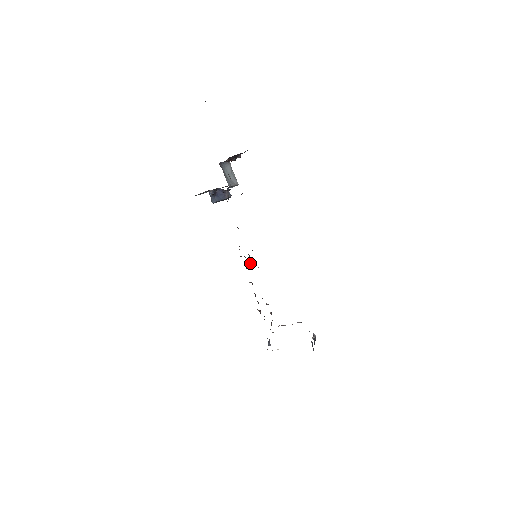
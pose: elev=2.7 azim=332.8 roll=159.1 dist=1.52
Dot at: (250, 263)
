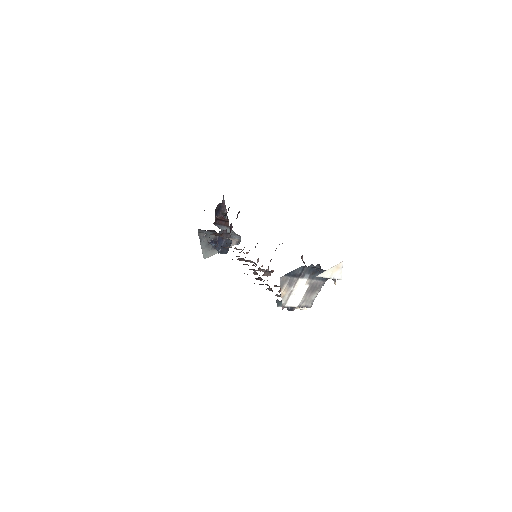
Dot at: (255, 266)
